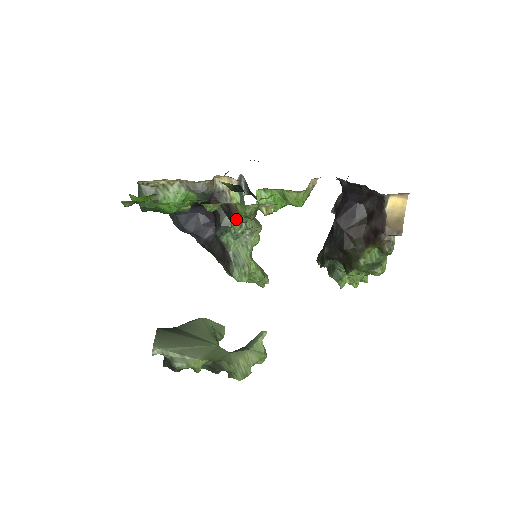
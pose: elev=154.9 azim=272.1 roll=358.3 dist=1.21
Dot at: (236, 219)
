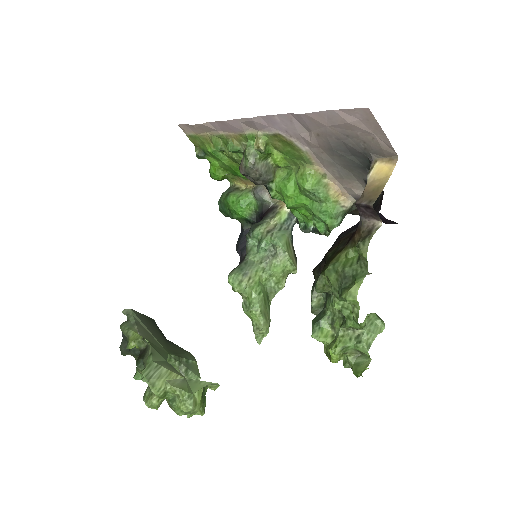
Dot at: (241, 163)
